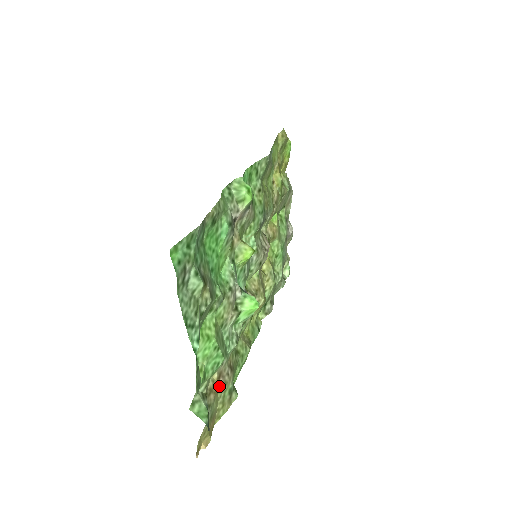
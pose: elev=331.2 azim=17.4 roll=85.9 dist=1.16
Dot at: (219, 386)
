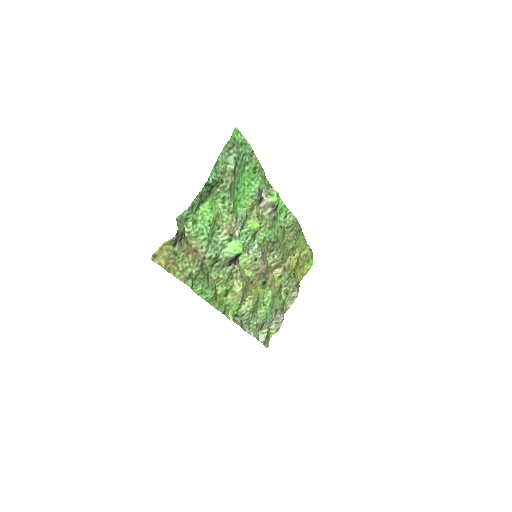
Dot at: (191, 254)
